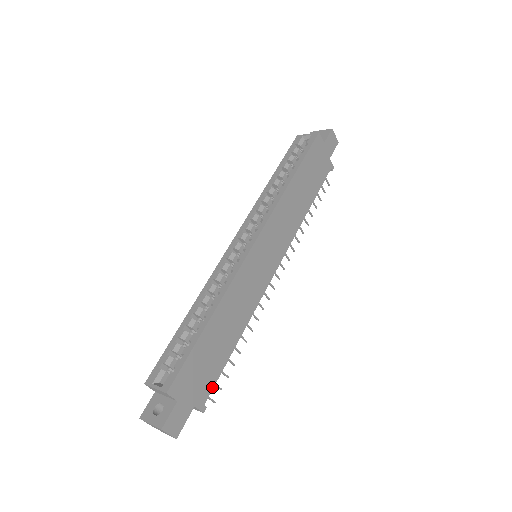
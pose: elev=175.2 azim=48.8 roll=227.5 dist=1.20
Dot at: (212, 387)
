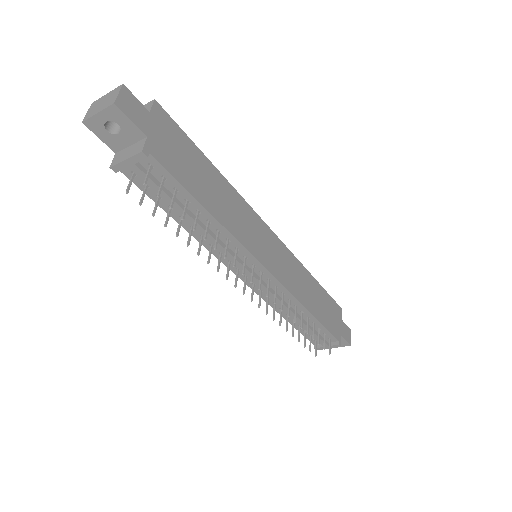
Dot at: (167, 168)
